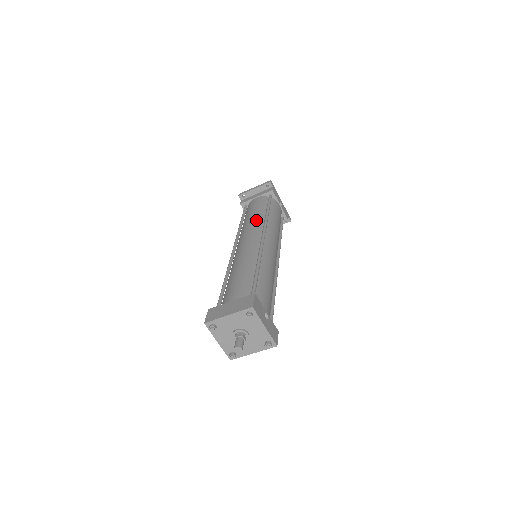
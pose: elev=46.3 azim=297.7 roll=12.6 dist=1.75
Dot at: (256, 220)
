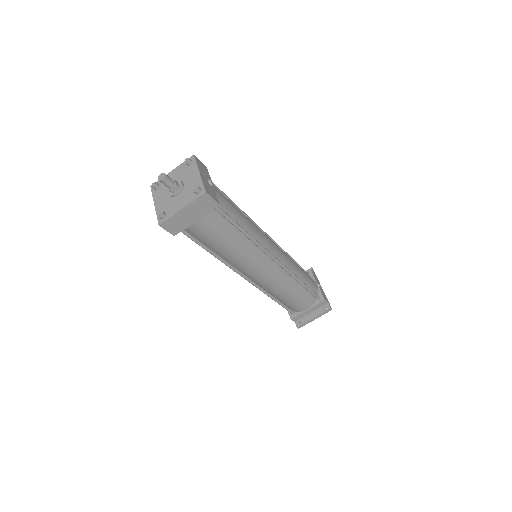
Dot at: occluded
